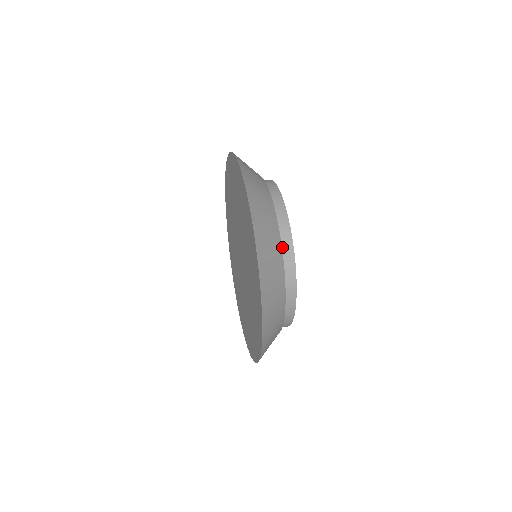
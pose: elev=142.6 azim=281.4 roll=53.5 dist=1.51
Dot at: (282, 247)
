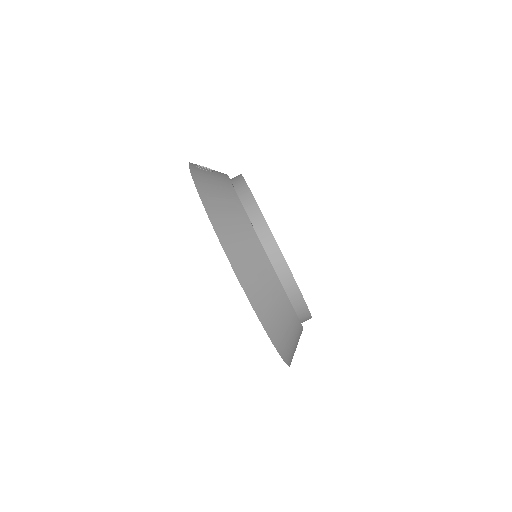
Dot at: occluded
